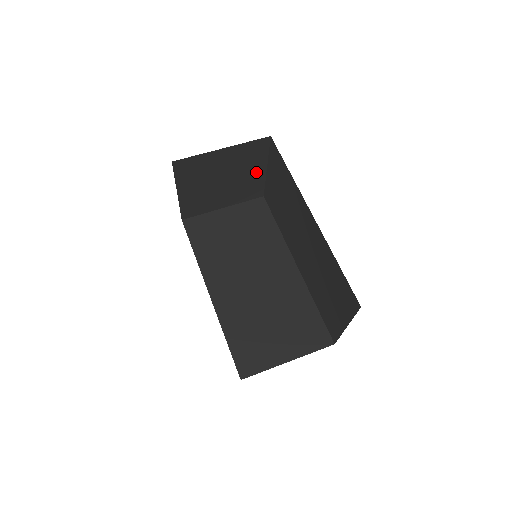
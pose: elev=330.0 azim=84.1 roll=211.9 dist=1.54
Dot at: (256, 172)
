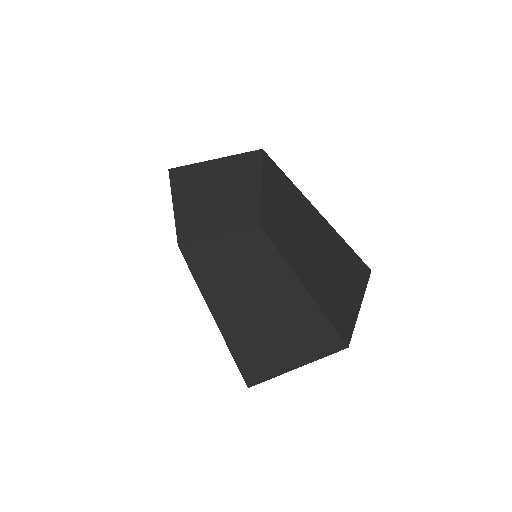
Dot at: (250, 192)
